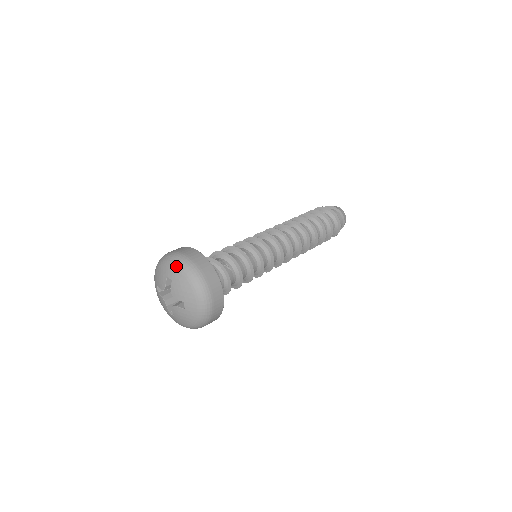
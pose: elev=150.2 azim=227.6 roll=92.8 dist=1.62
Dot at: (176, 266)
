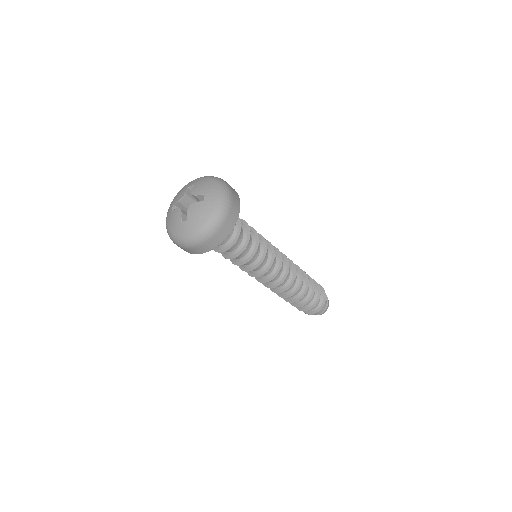
Dot at: (199, 178)
